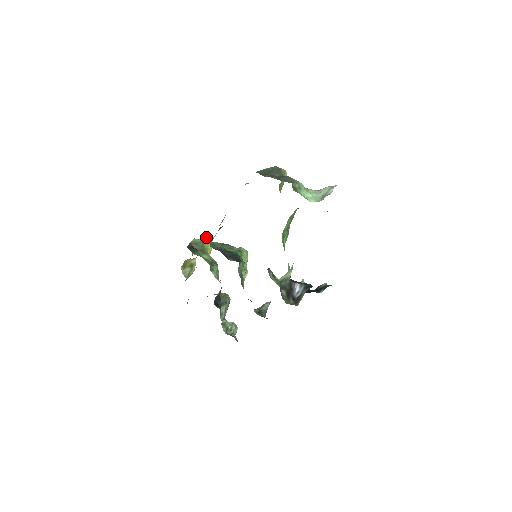
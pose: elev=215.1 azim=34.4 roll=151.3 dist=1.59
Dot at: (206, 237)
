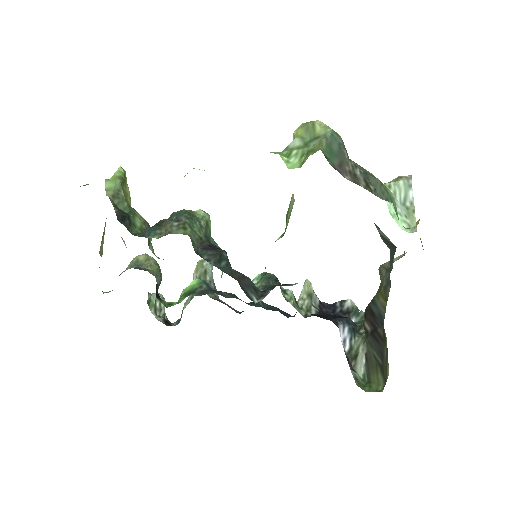
Dot at: (120, 170)
